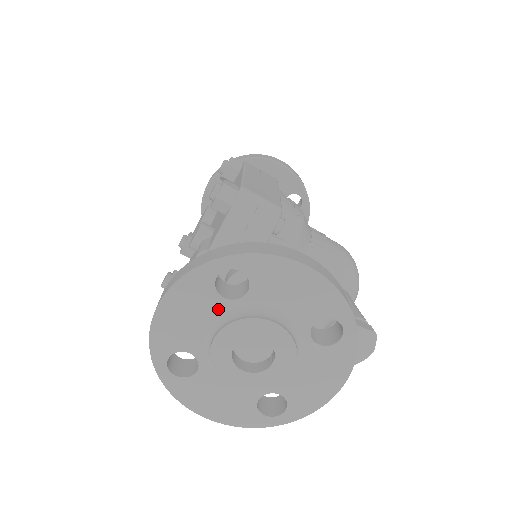
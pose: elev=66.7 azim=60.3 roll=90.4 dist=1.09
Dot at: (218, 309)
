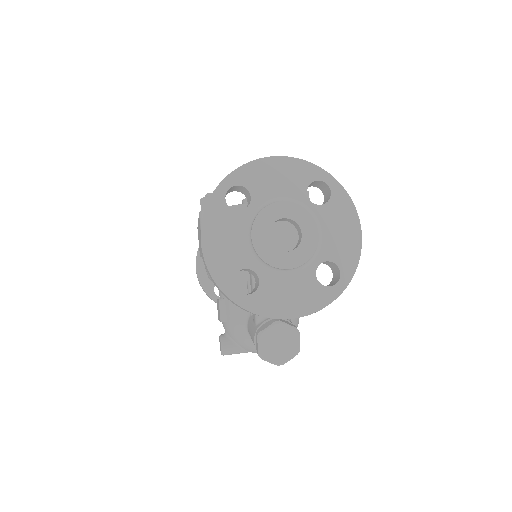
Dot at: (297, 195)
